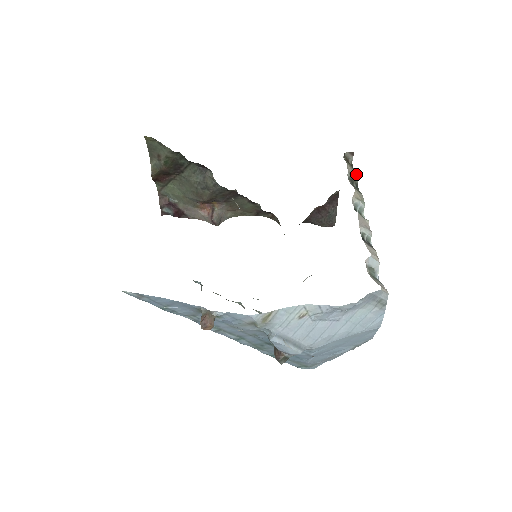
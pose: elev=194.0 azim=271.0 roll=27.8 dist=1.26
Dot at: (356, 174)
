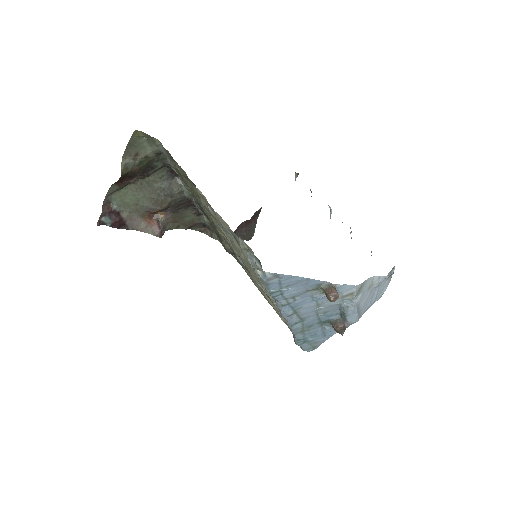
Dot at: occluded
